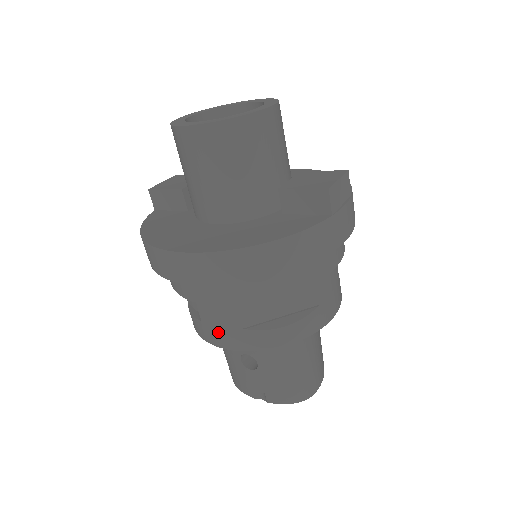
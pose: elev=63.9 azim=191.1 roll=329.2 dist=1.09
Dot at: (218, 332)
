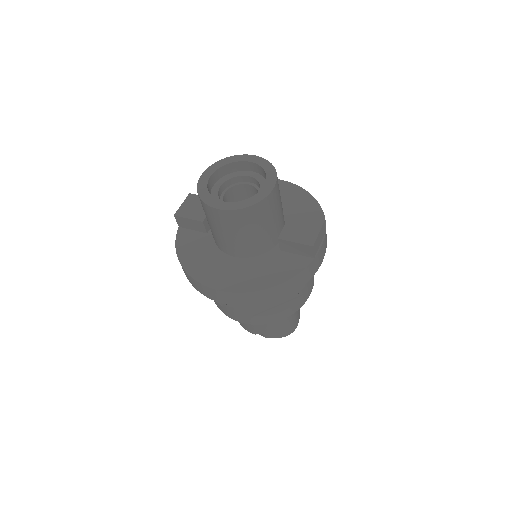
Dot at: (236, 315)
